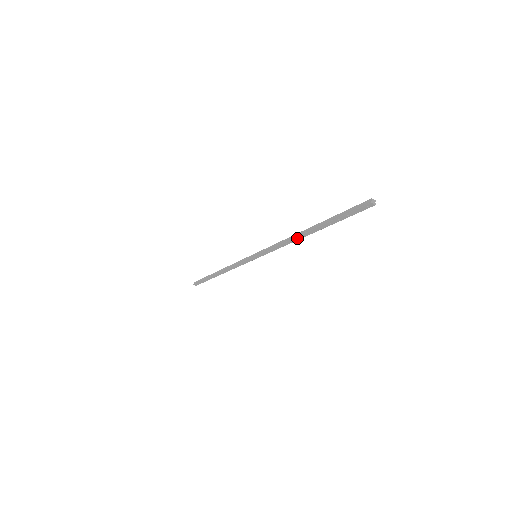
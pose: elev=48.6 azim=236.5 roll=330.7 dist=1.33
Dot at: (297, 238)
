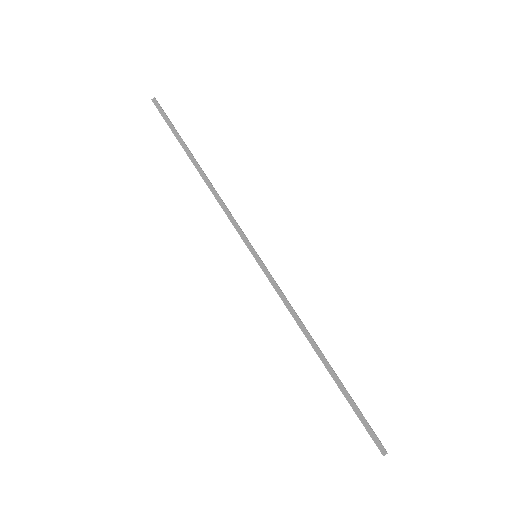
Dot at: (308, 340)
